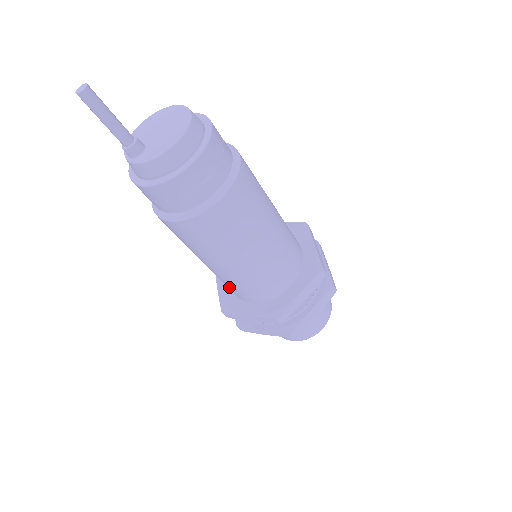
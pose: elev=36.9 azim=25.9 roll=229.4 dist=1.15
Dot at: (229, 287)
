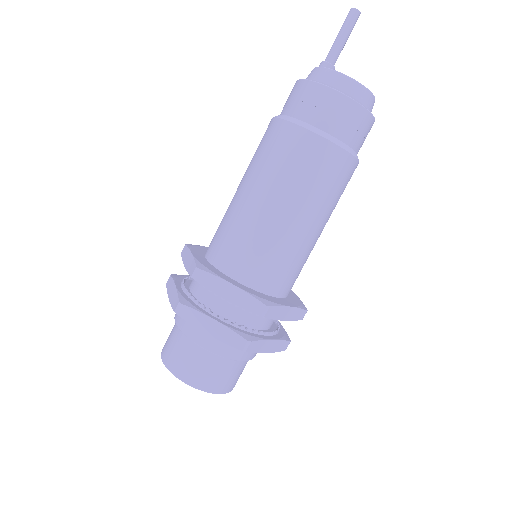
Dot at: (217, 230)
